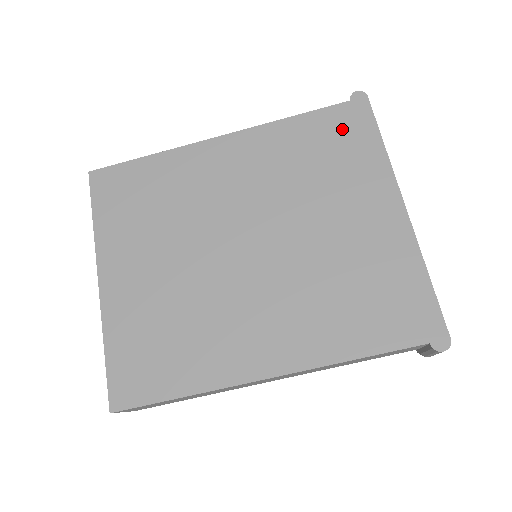
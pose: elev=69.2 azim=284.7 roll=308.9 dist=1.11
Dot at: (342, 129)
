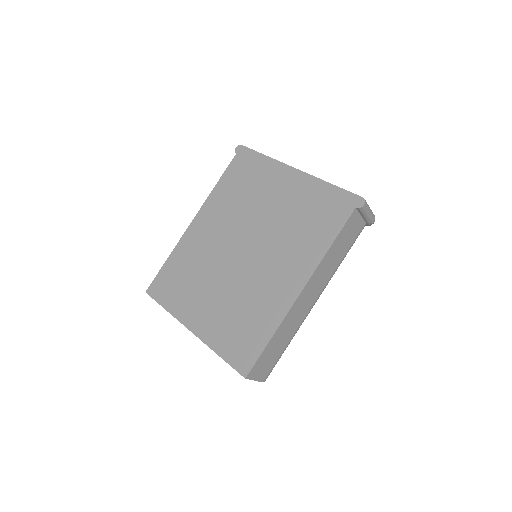
Dot at: (243, 167)
